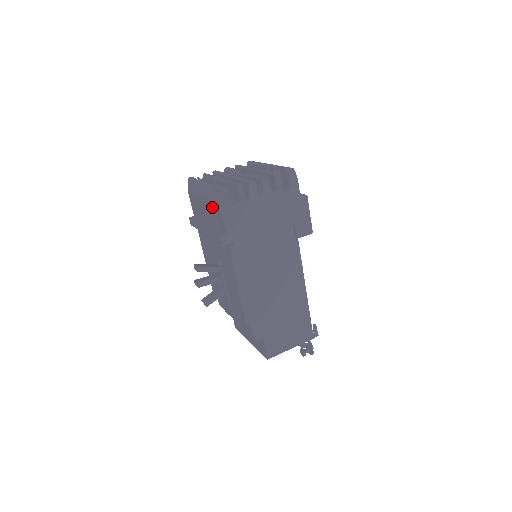
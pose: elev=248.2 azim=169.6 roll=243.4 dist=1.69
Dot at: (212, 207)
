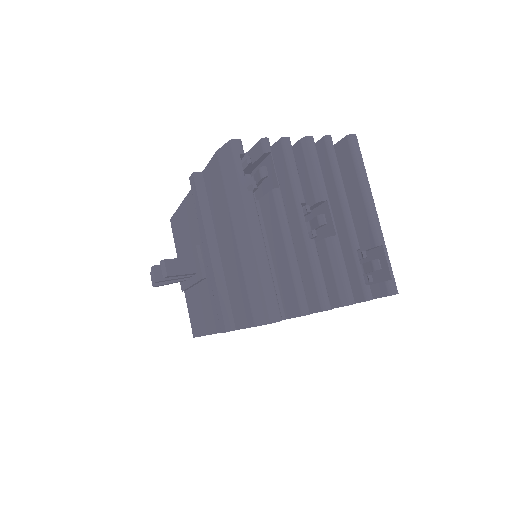
Dot at: (241, 284)
